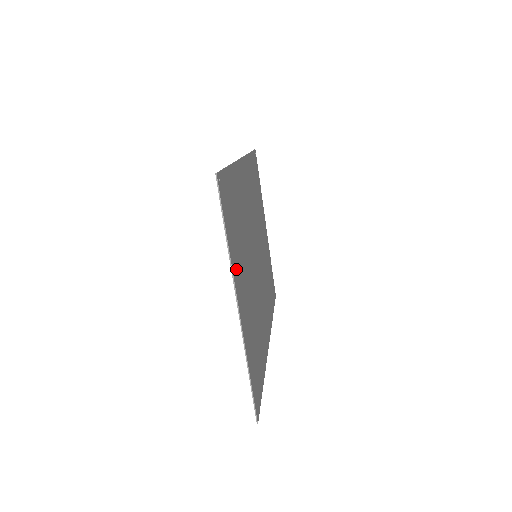
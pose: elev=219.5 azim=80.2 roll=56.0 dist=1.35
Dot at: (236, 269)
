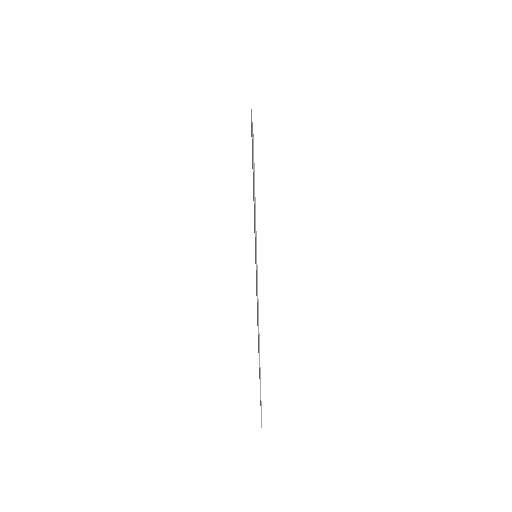
Dot at: occluded
